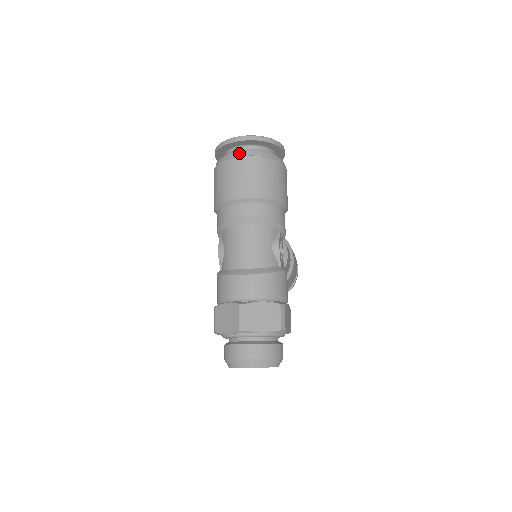
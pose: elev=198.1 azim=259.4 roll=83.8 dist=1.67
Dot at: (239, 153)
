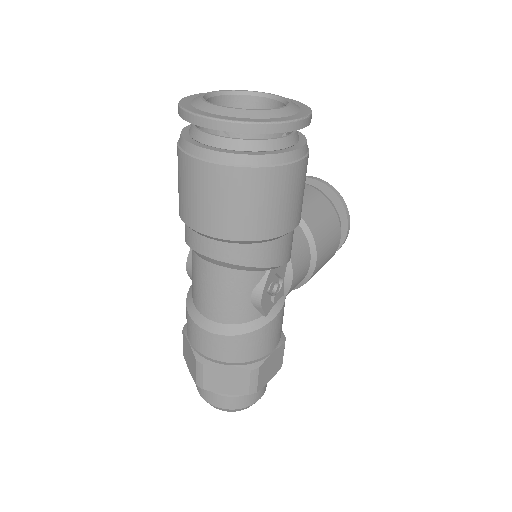
Dot at: (199, 150)
